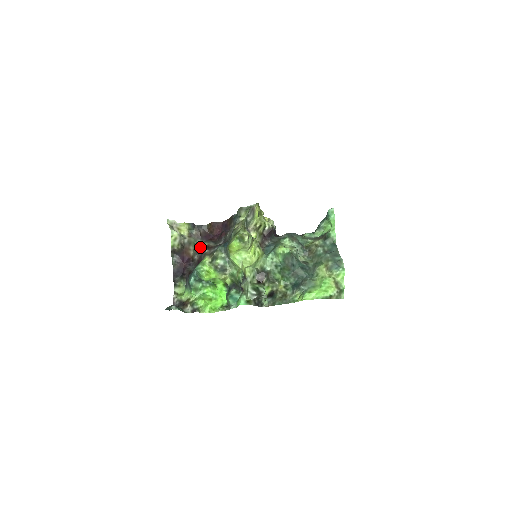
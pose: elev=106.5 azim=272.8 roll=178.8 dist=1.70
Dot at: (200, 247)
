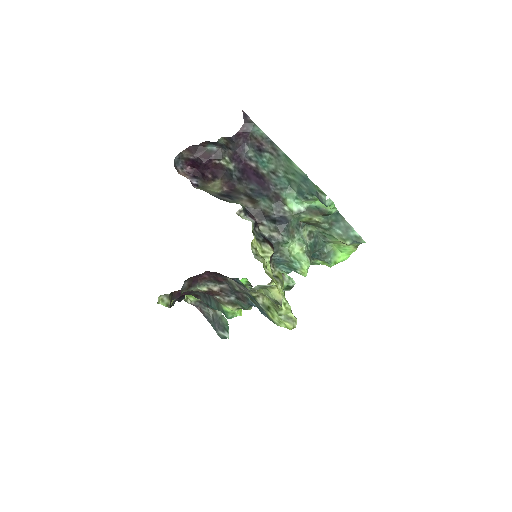
Dot at: occluded
